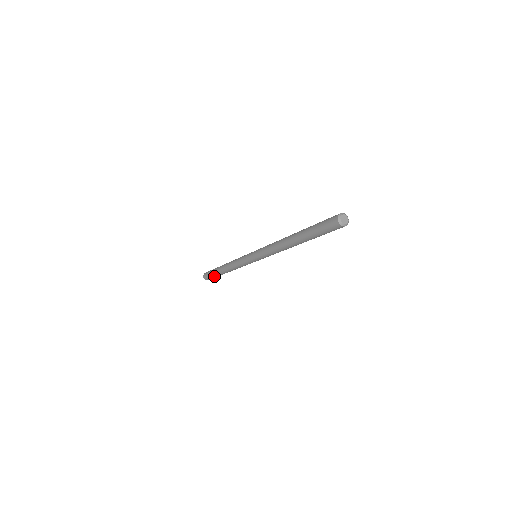
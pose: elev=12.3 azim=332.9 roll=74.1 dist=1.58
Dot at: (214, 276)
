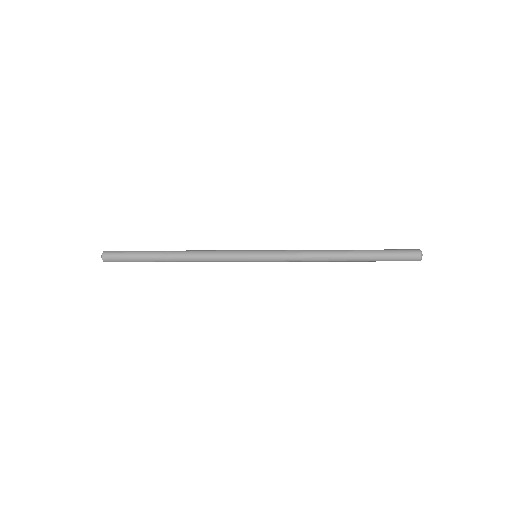
Dot at: (135, 258)
